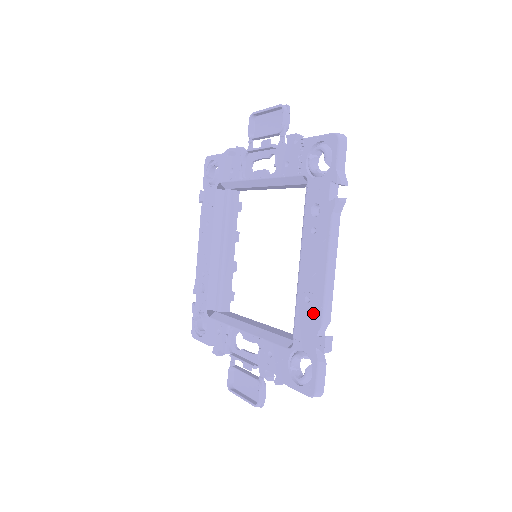
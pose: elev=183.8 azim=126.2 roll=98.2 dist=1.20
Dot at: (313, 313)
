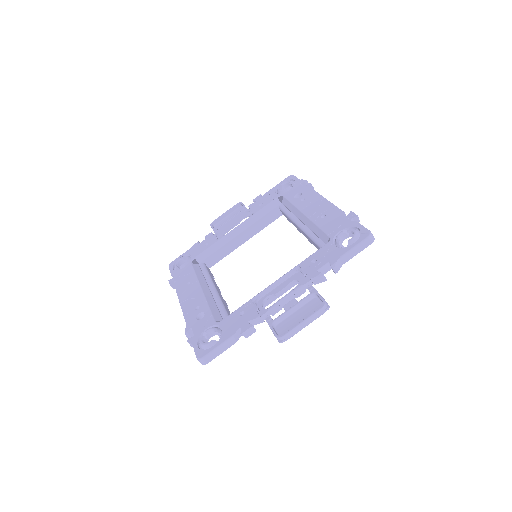
Dot at: (333, 215)
